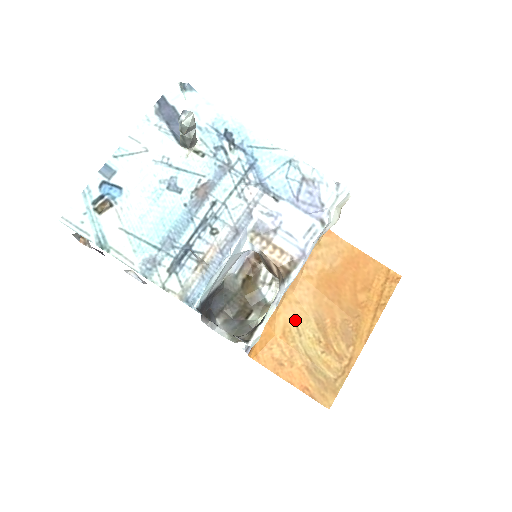
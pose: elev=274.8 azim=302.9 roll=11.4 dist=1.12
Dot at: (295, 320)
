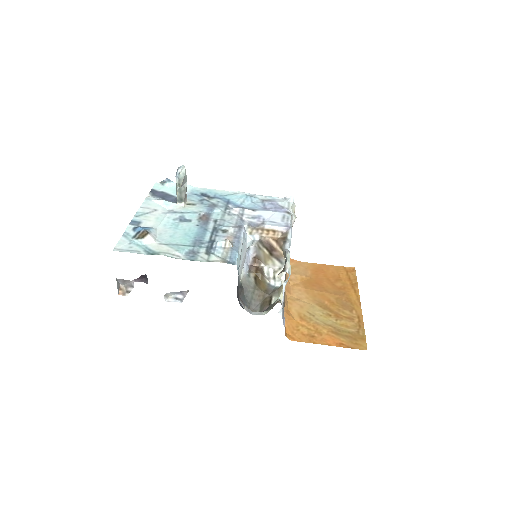
Dot at: (304, 309)
